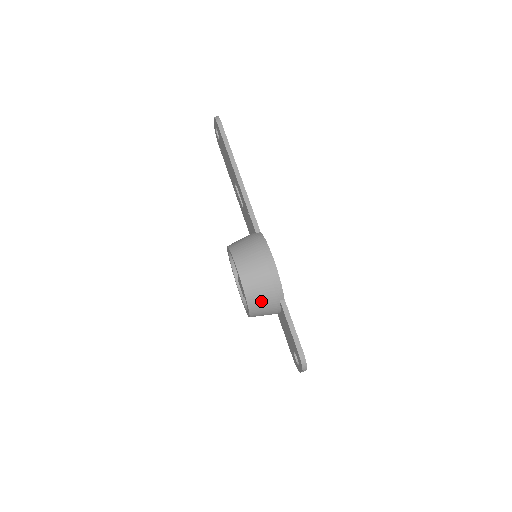
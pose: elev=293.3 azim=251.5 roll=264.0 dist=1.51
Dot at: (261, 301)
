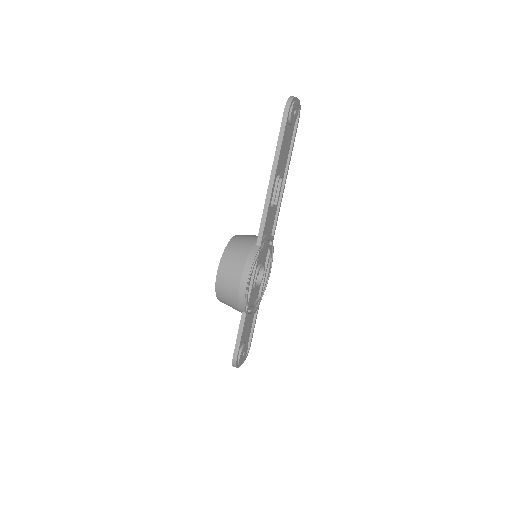
Dot at: (227, 303)
